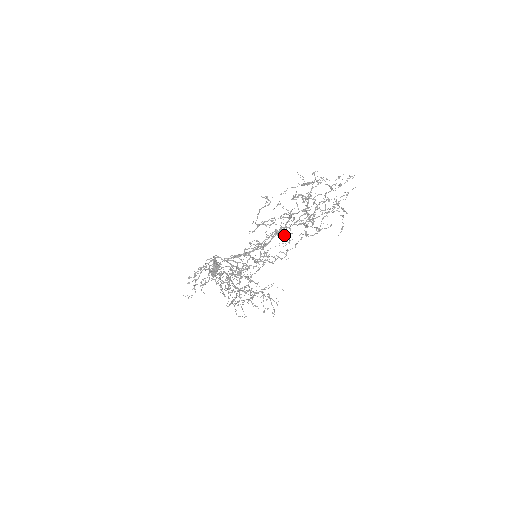
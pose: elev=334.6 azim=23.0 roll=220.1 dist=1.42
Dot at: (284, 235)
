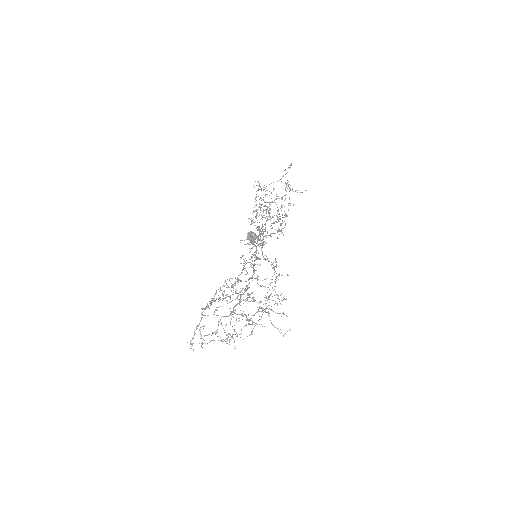
Dot at: (257, 250)
